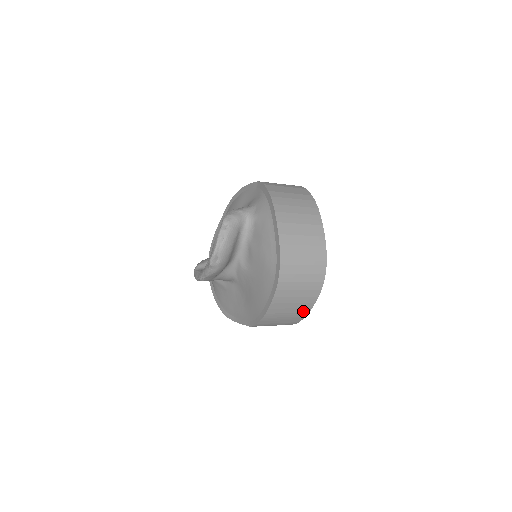
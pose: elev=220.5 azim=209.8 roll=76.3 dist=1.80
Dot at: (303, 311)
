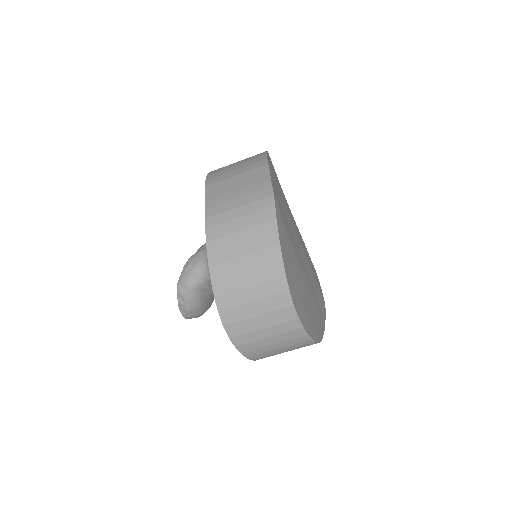
Dot at: occluded
